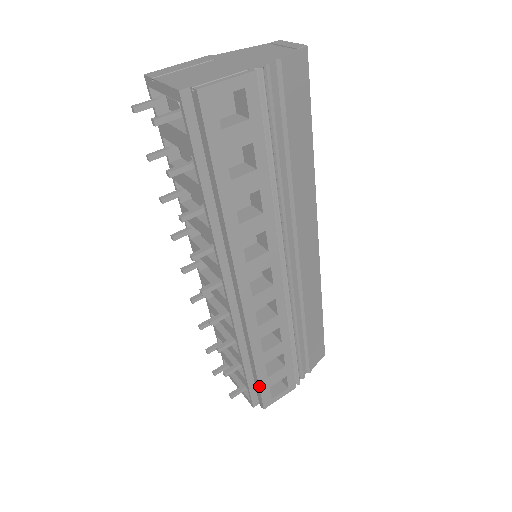
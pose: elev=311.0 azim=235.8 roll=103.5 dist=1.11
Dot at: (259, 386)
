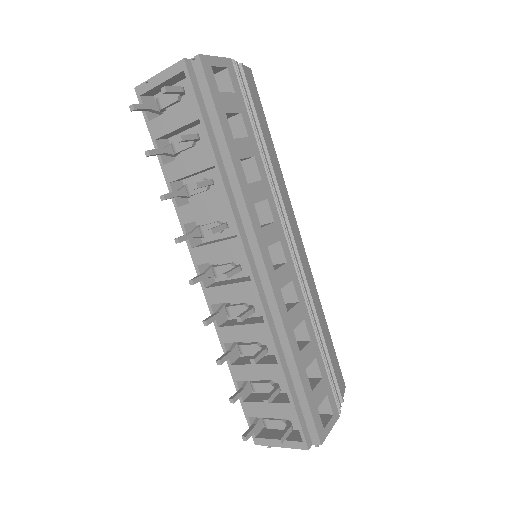
Dot at: (308, 403)
